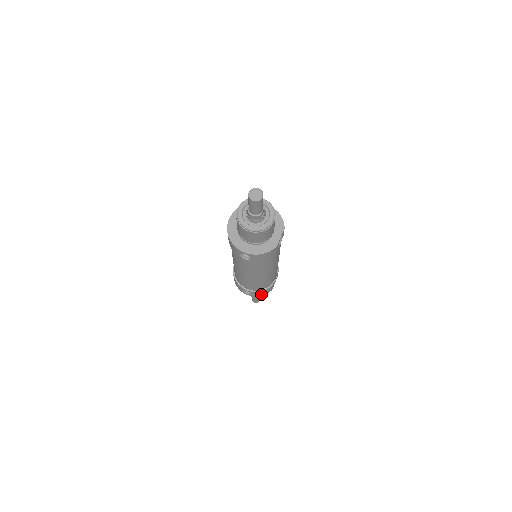
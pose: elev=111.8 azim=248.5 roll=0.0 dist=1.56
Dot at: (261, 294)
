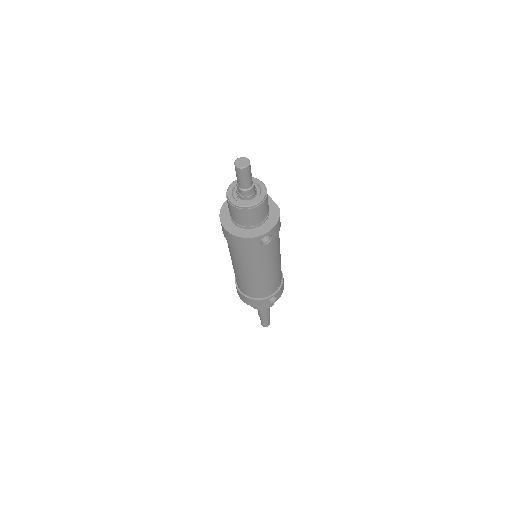
Dot at: (281, 291)
